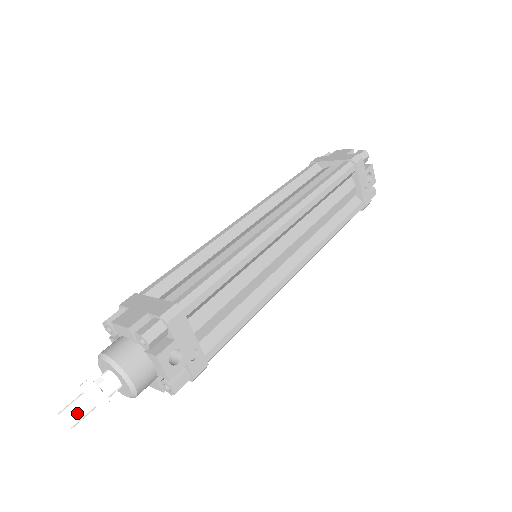
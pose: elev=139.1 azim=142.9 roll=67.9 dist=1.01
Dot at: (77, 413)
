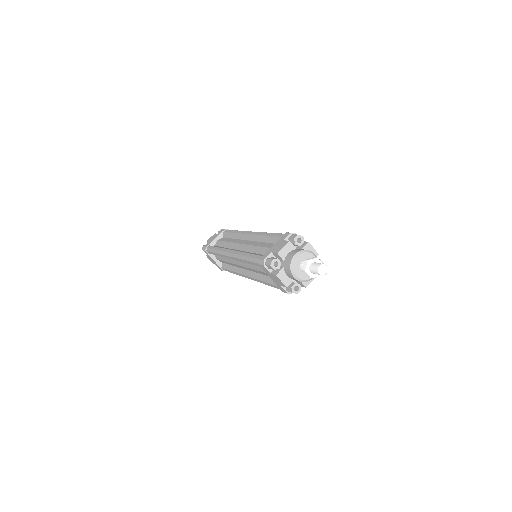
Dot at: occluded
